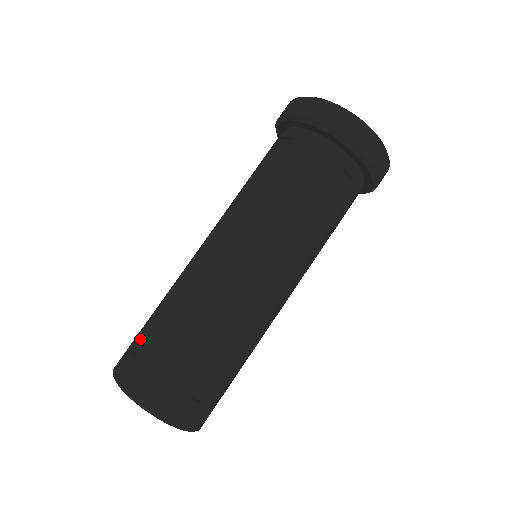
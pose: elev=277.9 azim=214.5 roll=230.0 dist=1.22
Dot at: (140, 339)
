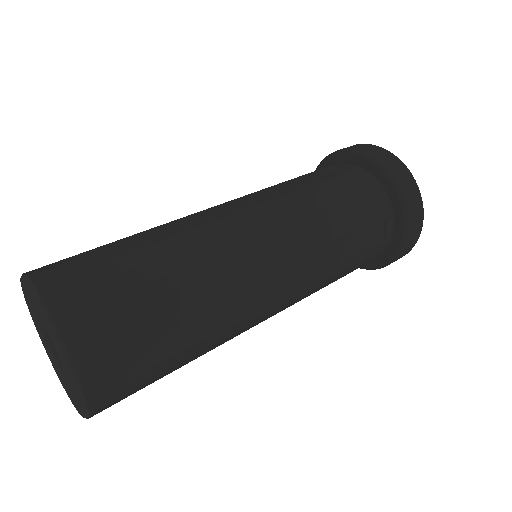
Dot at: occluded
